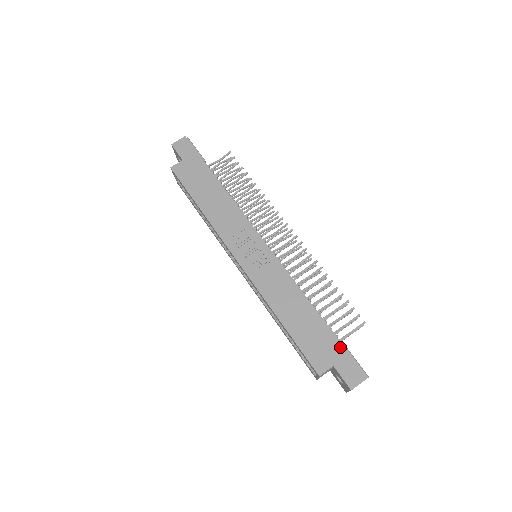
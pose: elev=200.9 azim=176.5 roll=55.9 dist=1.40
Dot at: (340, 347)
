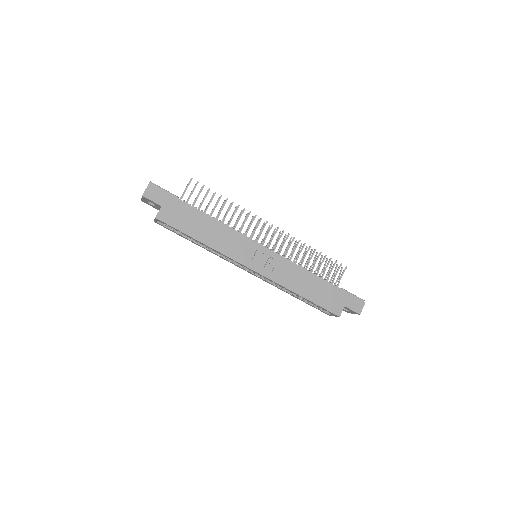
Dot at: (343, 293)
